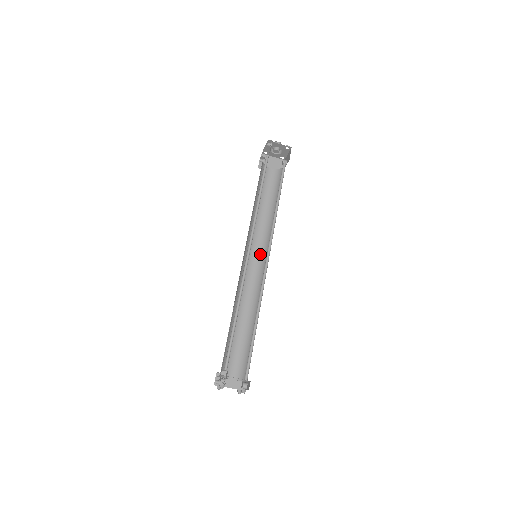
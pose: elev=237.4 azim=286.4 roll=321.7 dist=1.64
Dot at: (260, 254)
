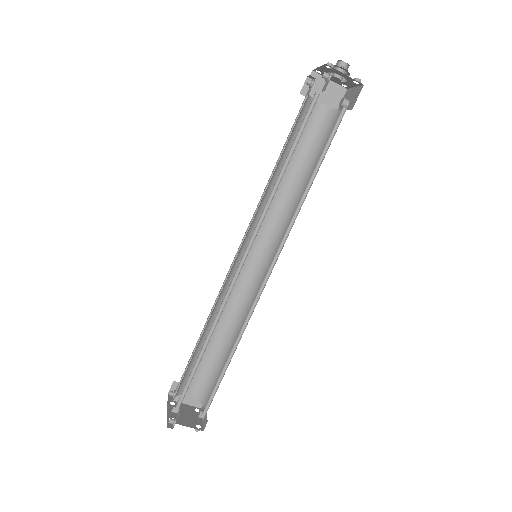
Dot at: (264, 246)
